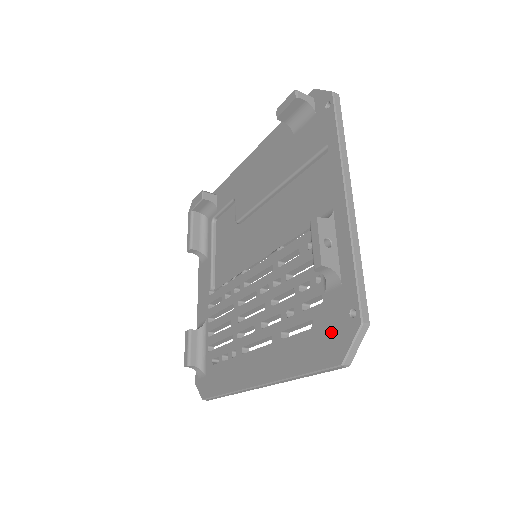
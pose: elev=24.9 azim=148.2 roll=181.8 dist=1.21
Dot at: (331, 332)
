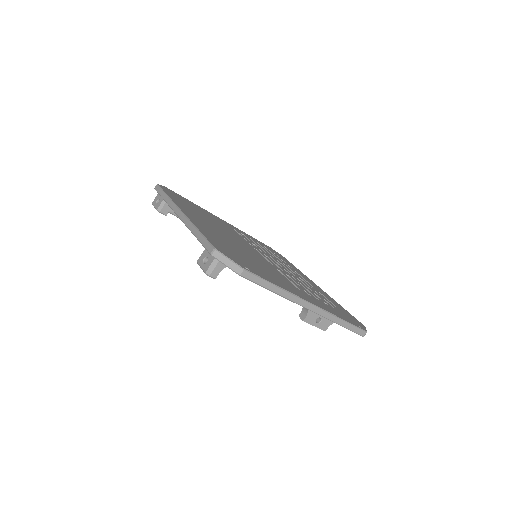
Dot at: occluded
